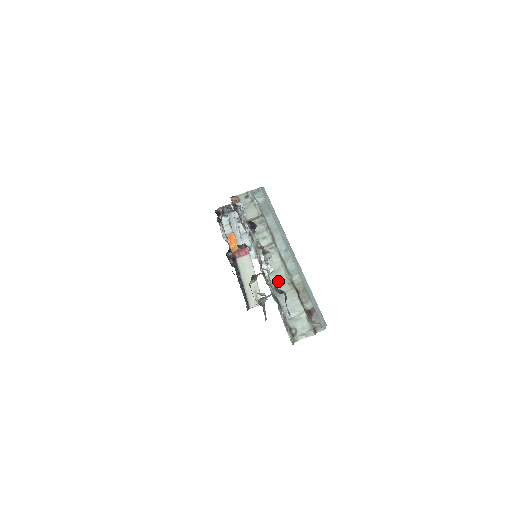
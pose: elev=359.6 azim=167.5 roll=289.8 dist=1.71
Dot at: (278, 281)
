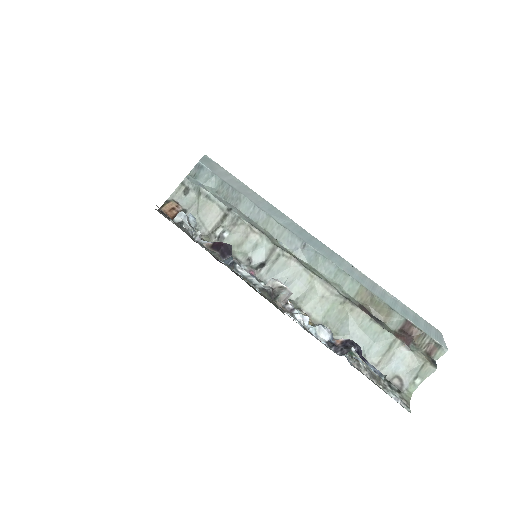
Dot at: (321, 309)
